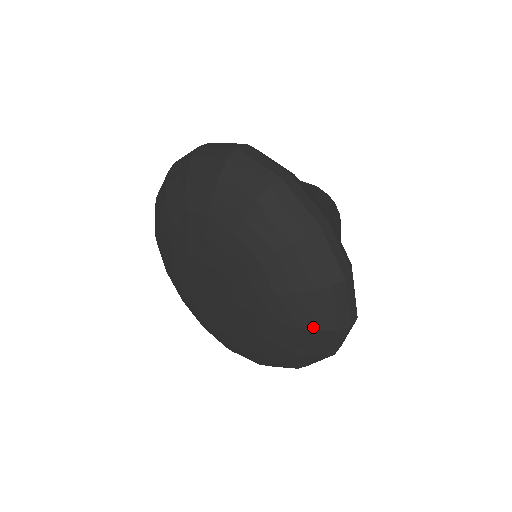
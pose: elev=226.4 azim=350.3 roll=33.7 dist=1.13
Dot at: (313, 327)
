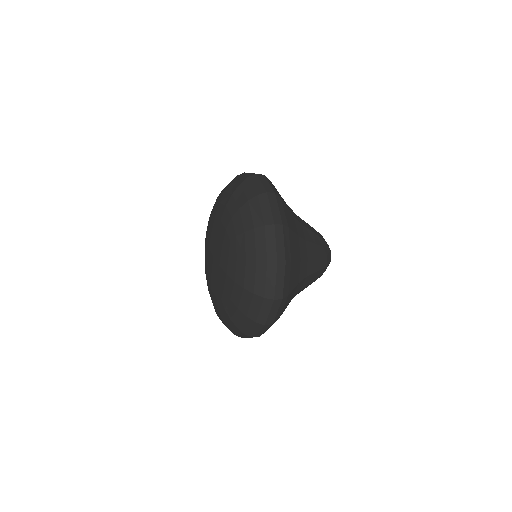
Dot at: (250, 289)
